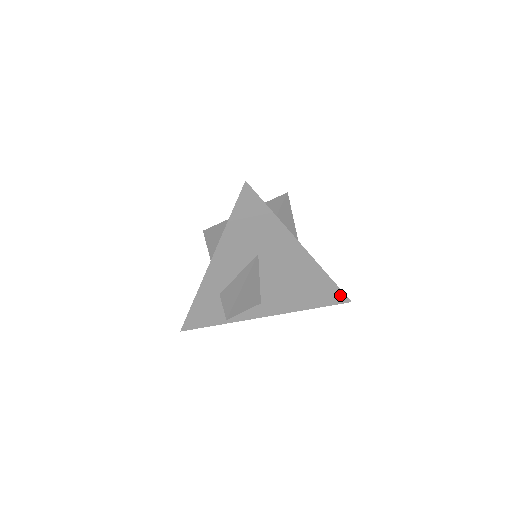
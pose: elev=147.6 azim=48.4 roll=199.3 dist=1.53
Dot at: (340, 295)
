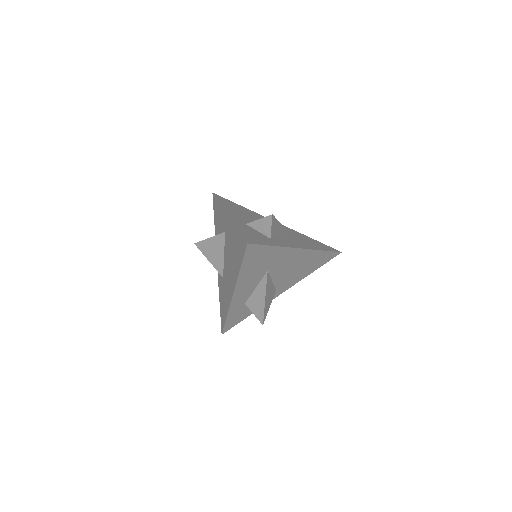
Dot at: (333, 254)
